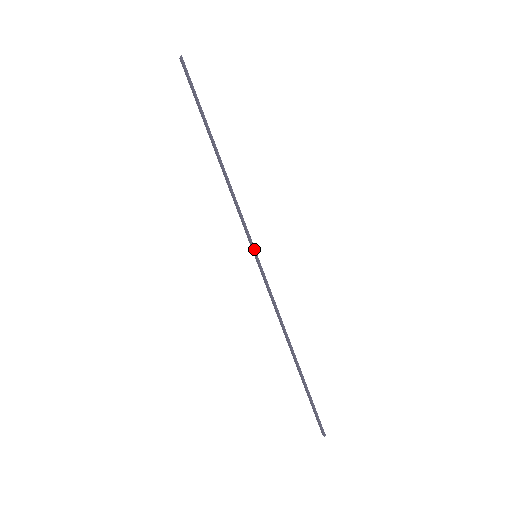
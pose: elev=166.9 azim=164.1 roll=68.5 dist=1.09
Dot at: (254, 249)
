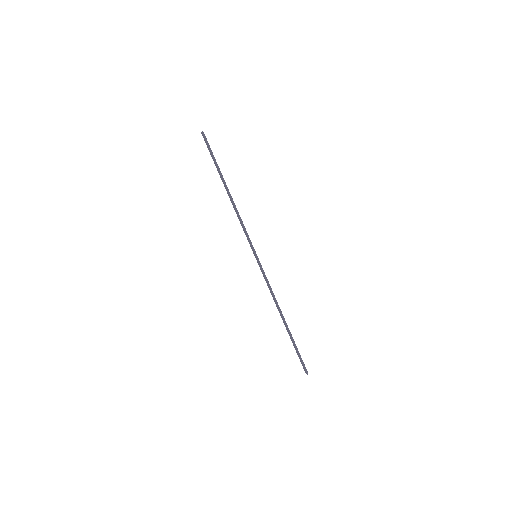
Dot at: (255, 251)
